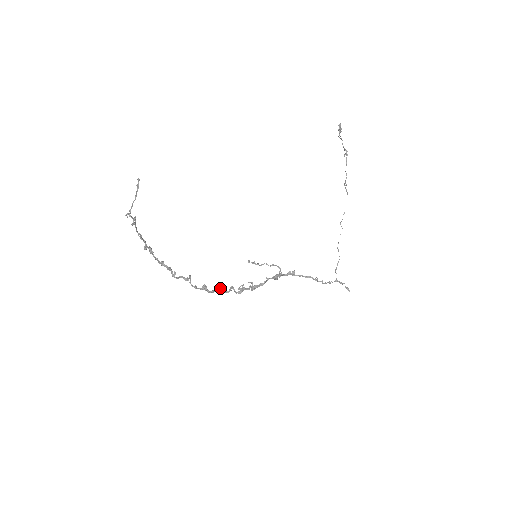
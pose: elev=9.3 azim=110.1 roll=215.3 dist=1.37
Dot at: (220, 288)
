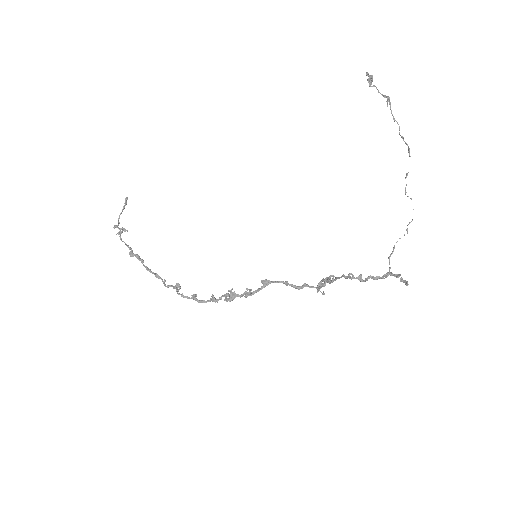
Dot at: (212, 297)
